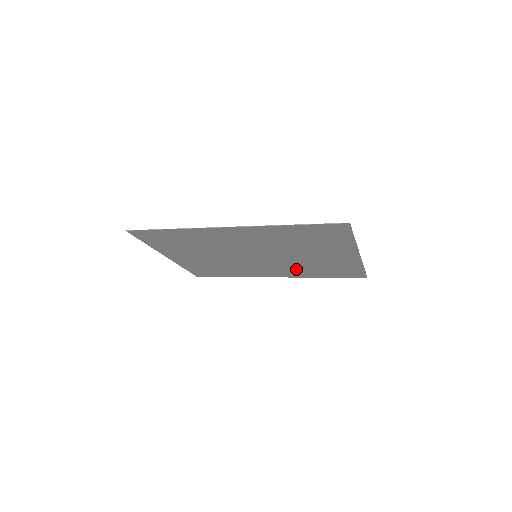
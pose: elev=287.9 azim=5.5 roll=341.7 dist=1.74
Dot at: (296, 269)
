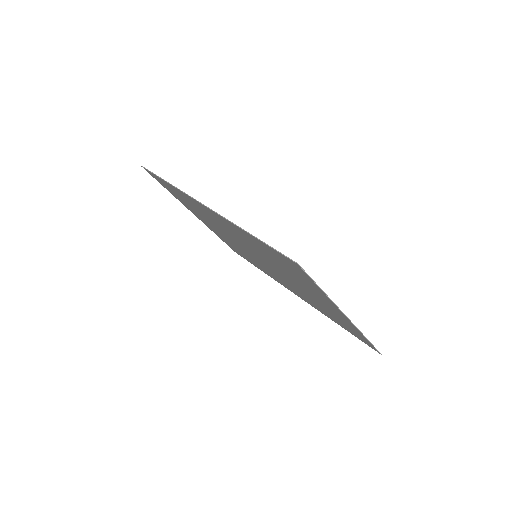
Dot at: (304, 296)
